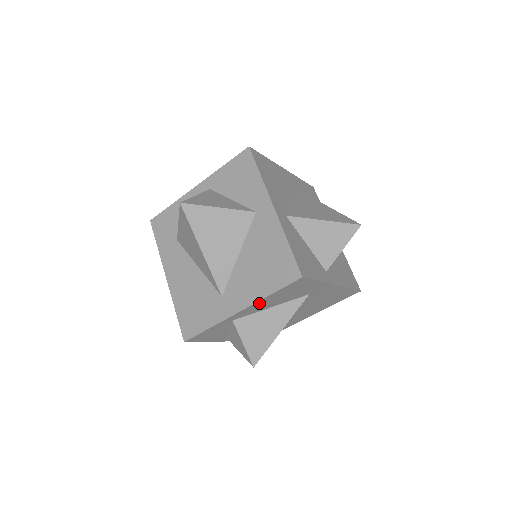
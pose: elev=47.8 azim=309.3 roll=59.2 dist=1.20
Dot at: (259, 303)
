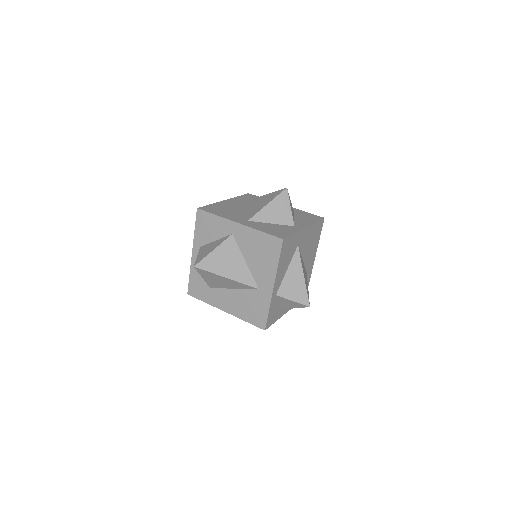
Dot at: (278, 273)
